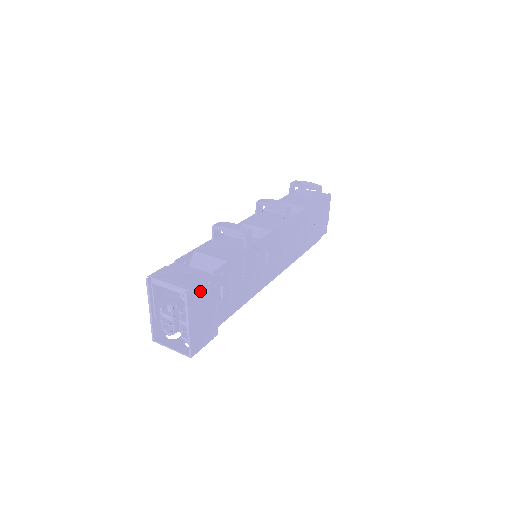
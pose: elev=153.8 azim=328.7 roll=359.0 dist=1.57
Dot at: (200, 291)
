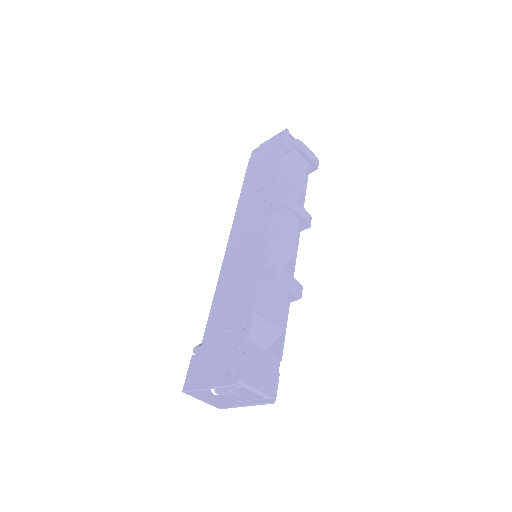
Dot at: occluded
